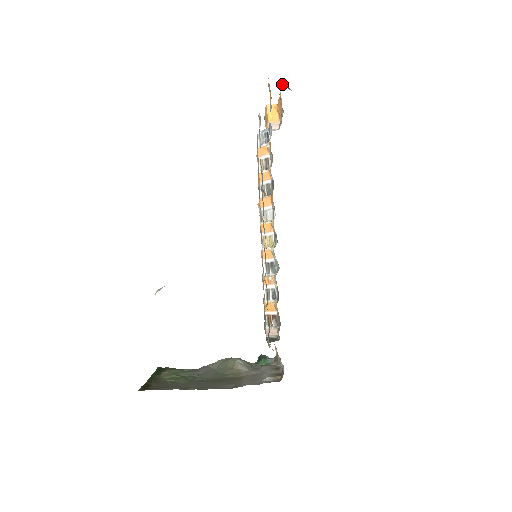
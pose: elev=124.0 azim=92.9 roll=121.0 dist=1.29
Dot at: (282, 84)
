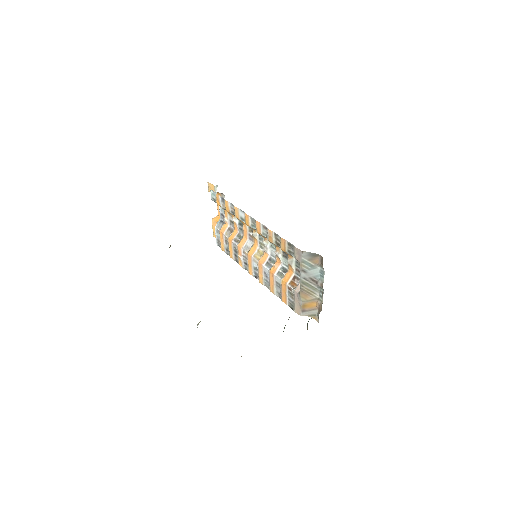
Dot at: (216, 186)
